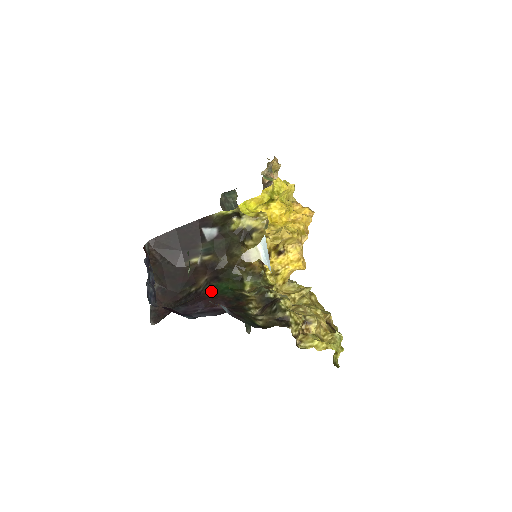
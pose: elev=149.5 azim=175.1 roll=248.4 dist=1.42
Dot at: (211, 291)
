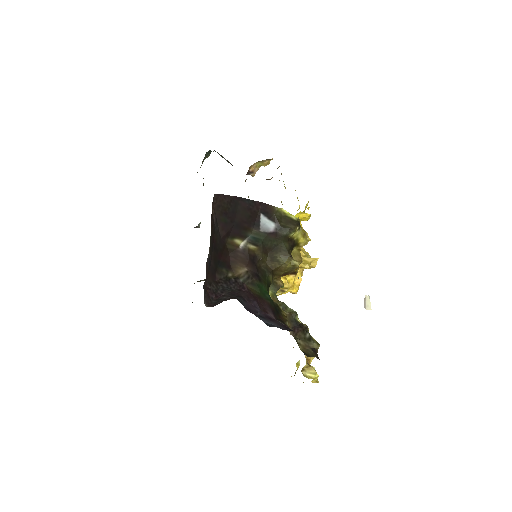
Dot at: (254, 289)
